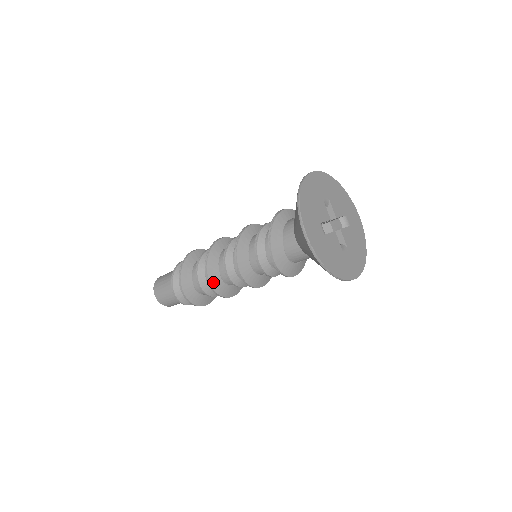
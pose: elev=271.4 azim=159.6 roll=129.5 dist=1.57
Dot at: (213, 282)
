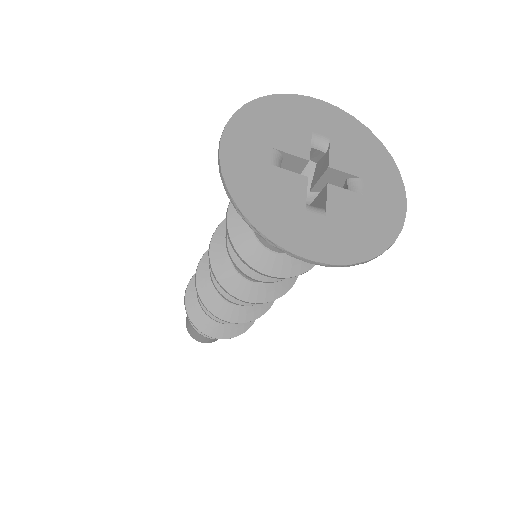
Dot at: (200, 282)
